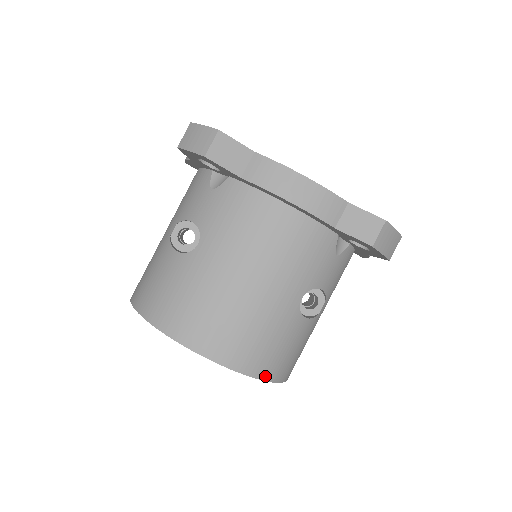
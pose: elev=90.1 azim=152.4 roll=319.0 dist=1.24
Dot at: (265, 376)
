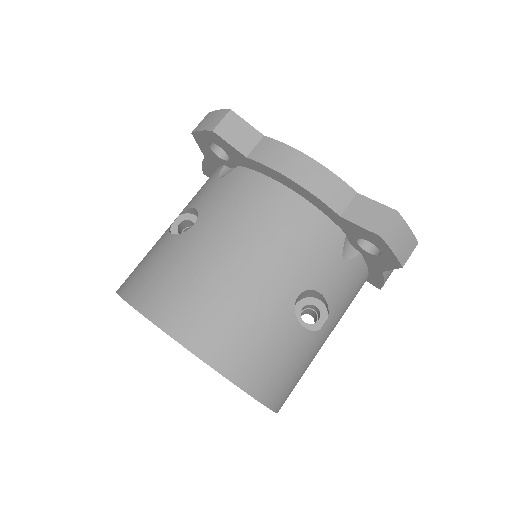
Dot at: (243, 383)
